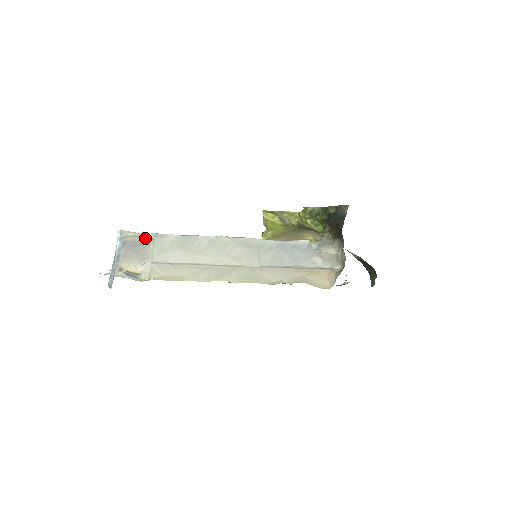
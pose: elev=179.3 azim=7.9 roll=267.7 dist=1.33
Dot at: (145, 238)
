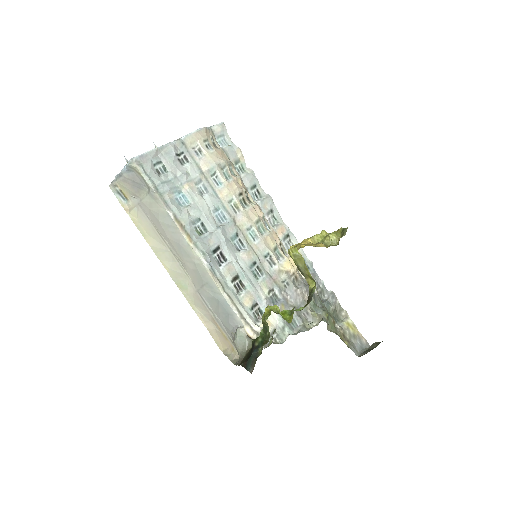
Dot at: (145, 184)
